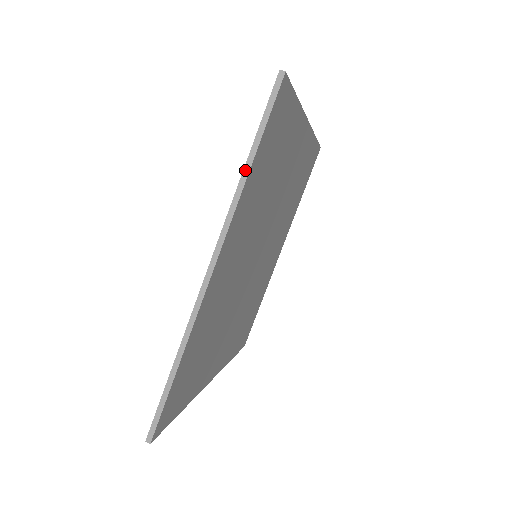
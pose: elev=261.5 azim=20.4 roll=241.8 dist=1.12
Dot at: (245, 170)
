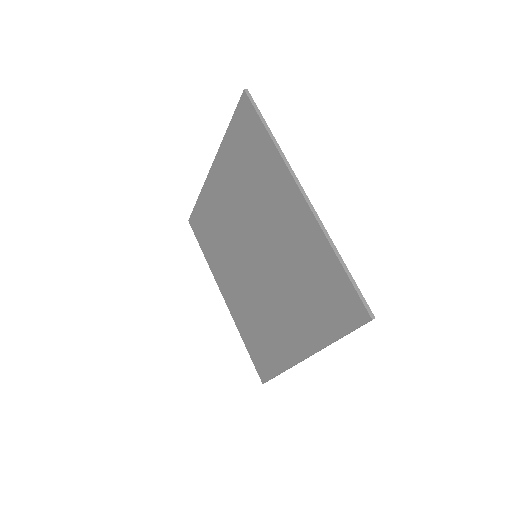
Dot at: occluded
